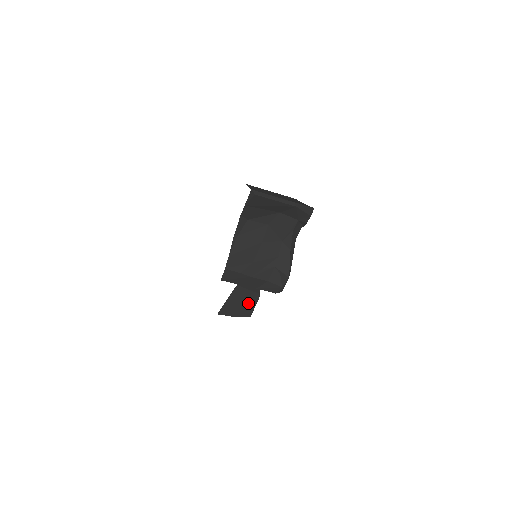
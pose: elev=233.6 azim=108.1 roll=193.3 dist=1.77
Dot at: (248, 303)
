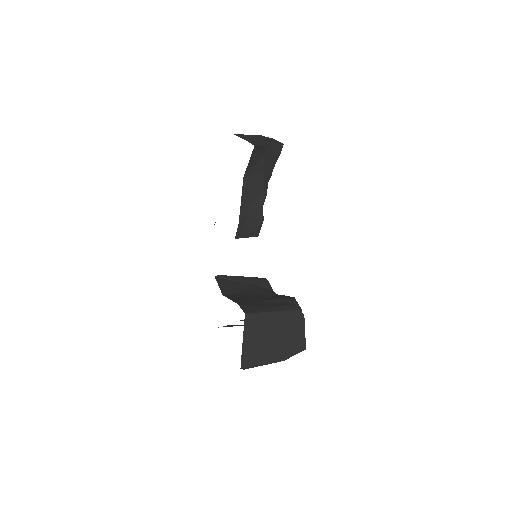
Dot at: occluded
